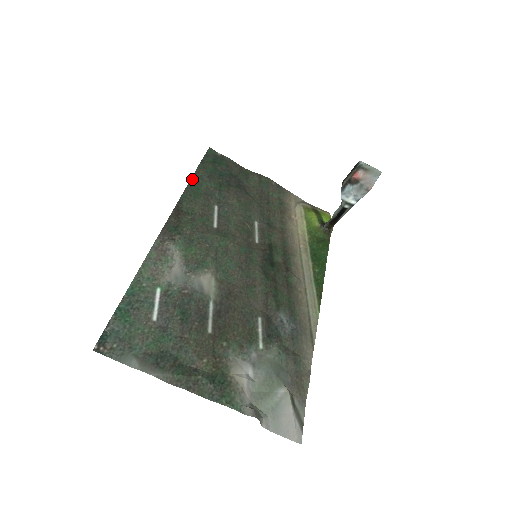
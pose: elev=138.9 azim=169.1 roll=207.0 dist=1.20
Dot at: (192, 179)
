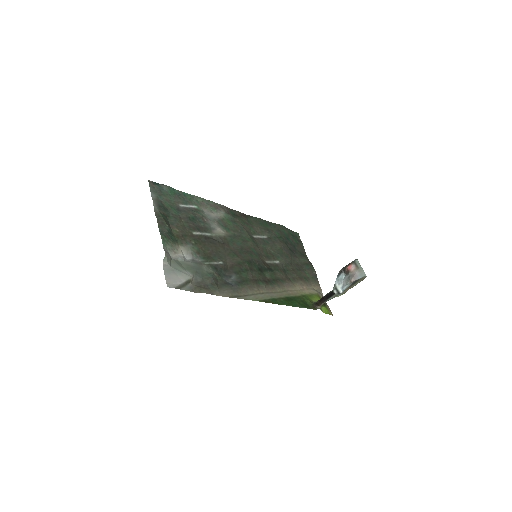
Dot at: (269, 222)
